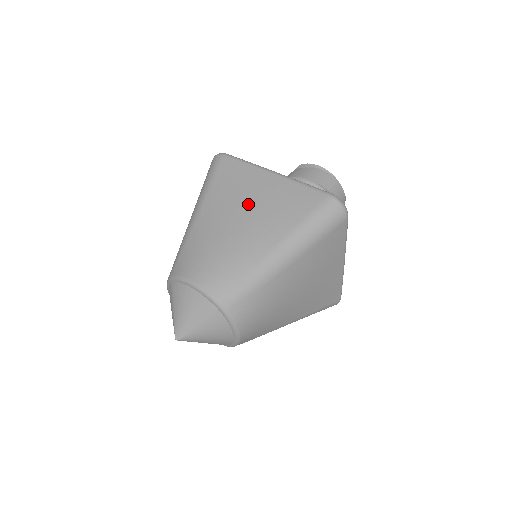
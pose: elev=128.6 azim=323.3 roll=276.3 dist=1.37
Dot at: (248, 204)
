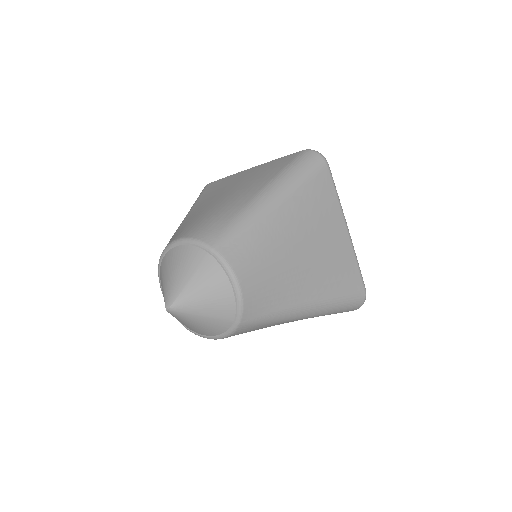
Dot at: (231, 187)
